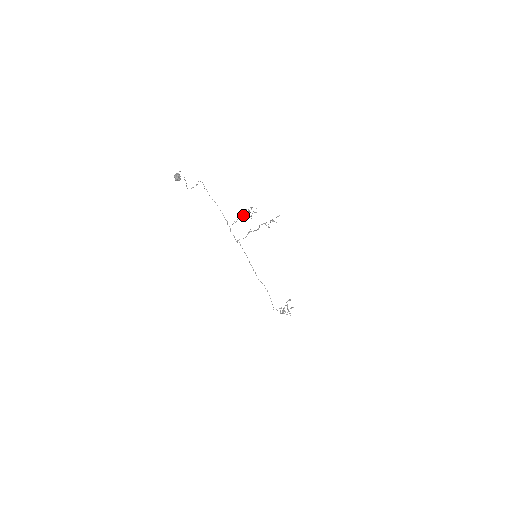
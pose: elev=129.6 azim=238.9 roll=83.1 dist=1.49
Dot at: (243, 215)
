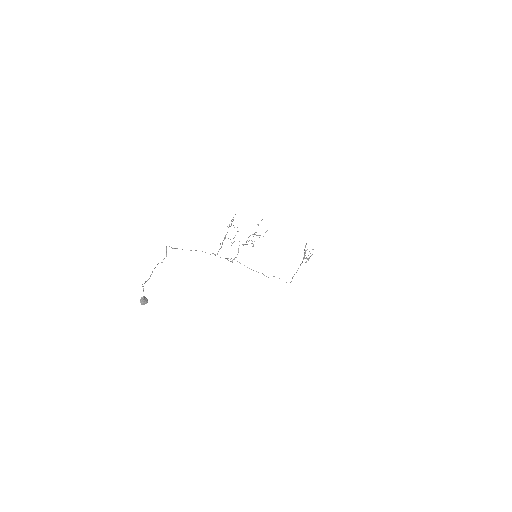
Dot at: occluded
